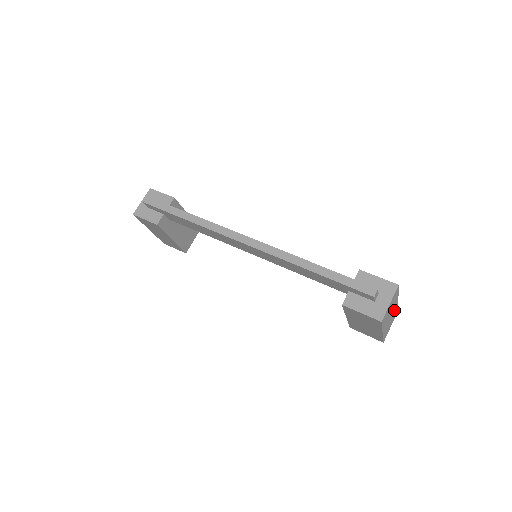
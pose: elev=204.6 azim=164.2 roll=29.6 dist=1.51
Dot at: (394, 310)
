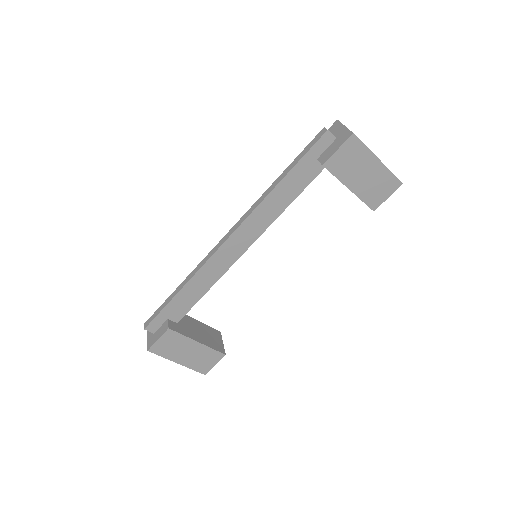
Dot at: occluded
